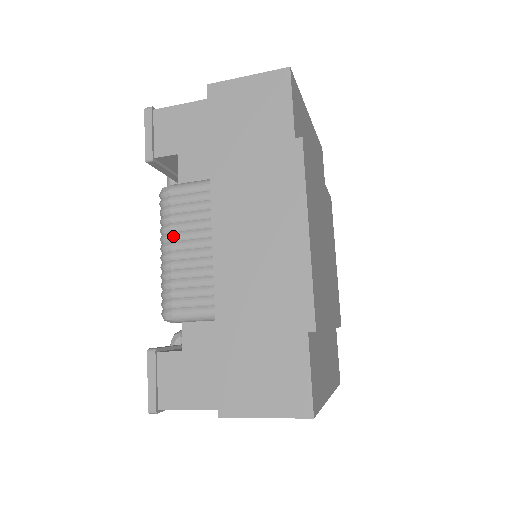
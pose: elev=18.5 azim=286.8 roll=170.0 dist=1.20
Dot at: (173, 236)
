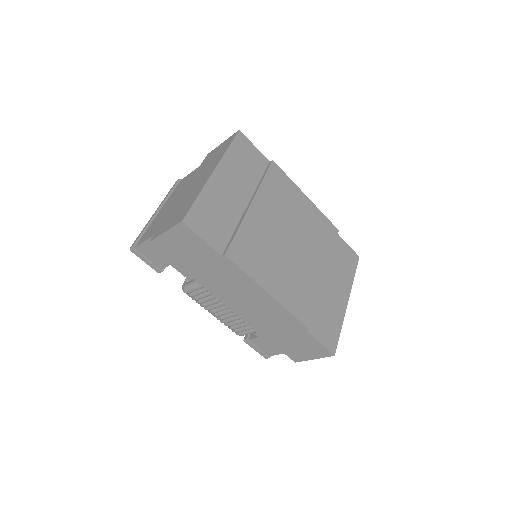
Dot at: (209, 309)
